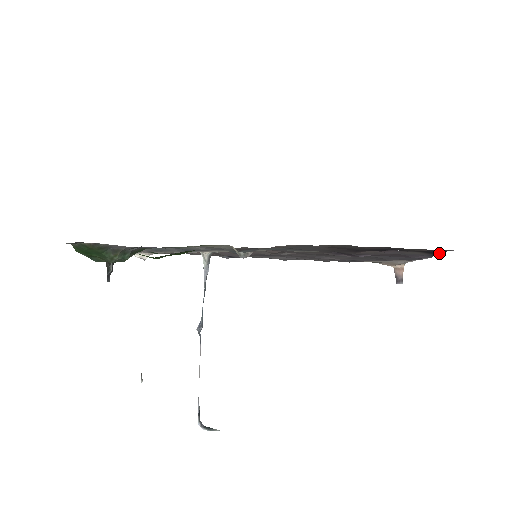
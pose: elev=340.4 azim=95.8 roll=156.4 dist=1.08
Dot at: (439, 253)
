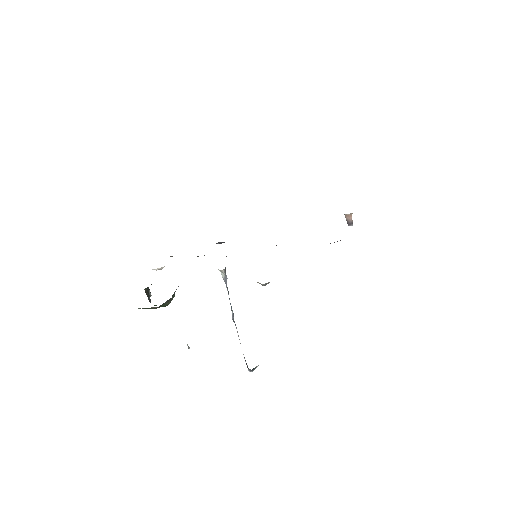
Dot at: occluded
